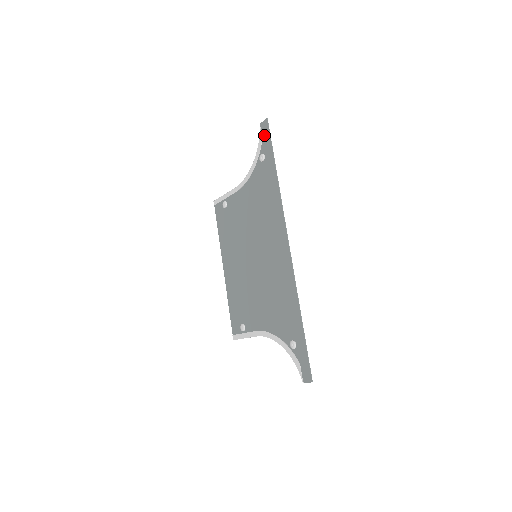
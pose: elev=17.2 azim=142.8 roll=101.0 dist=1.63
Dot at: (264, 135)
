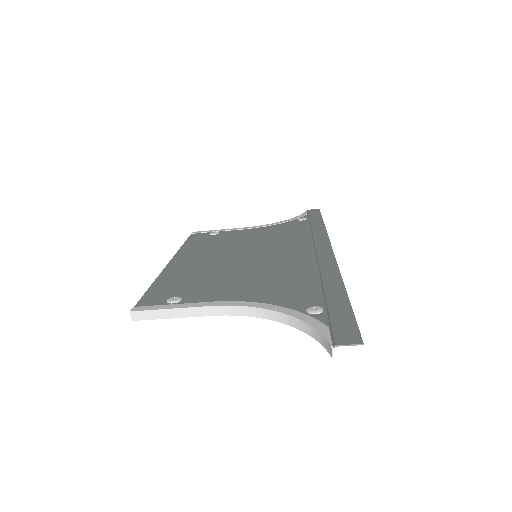
Dot at: (311, 212)
